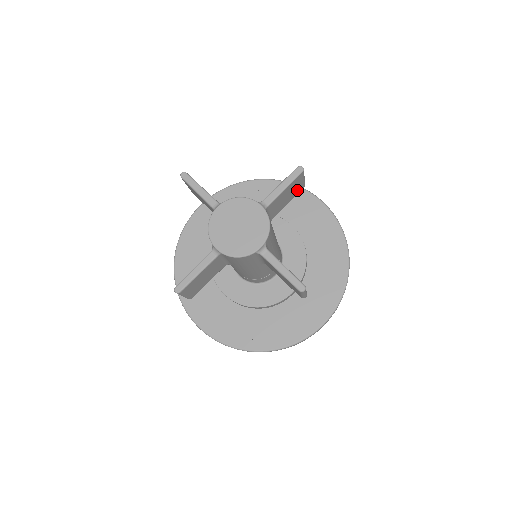
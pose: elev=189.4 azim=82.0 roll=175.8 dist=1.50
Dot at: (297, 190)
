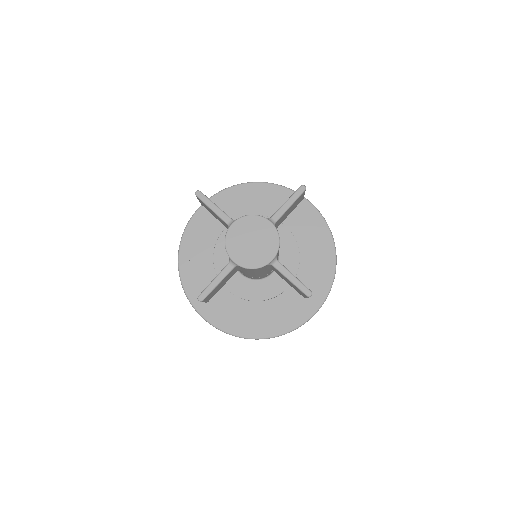
Dot at: (298, 203)
